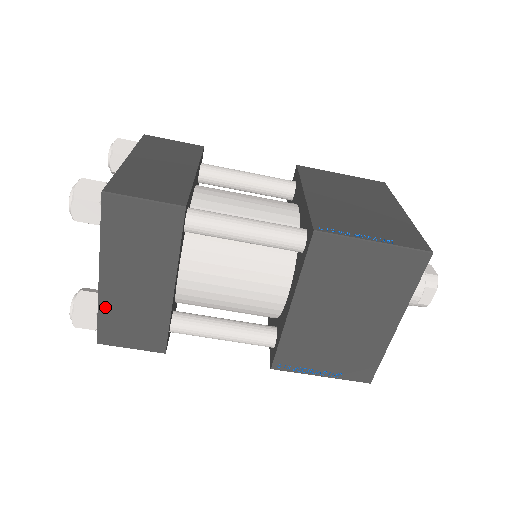
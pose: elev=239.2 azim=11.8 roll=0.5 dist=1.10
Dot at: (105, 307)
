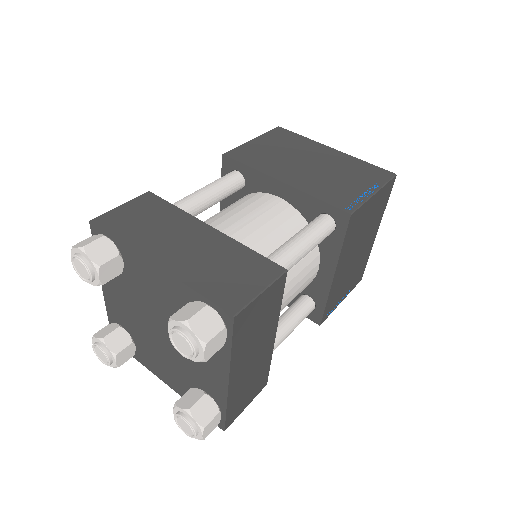
Dot at: (231, 400)
